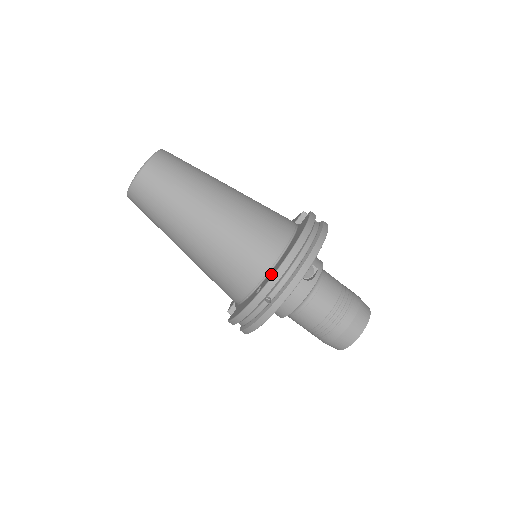
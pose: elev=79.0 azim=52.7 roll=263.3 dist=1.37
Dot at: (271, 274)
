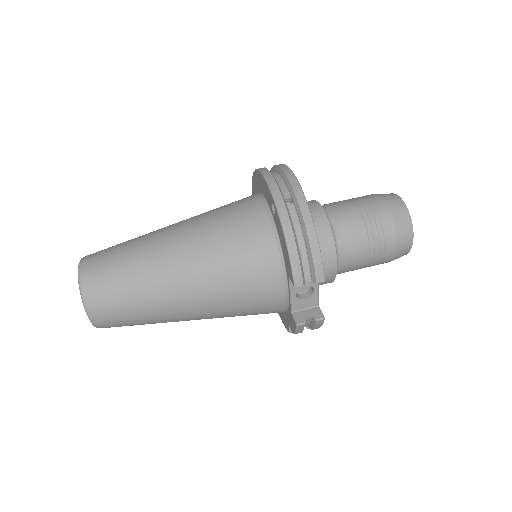
Dot at: (266, 191)
